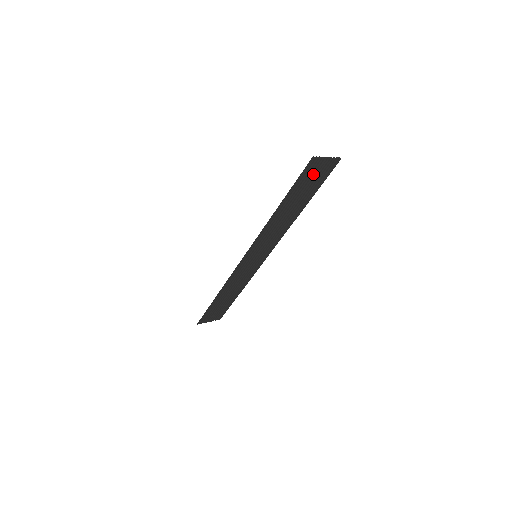
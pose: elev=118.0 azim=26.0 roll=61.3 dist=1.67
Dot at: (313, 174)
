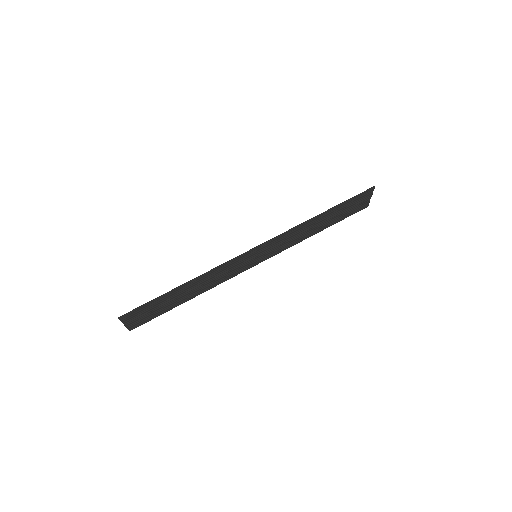
Dot at: (357, 202)
